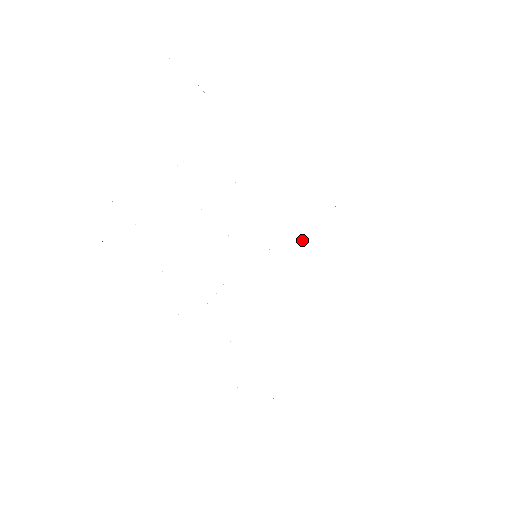
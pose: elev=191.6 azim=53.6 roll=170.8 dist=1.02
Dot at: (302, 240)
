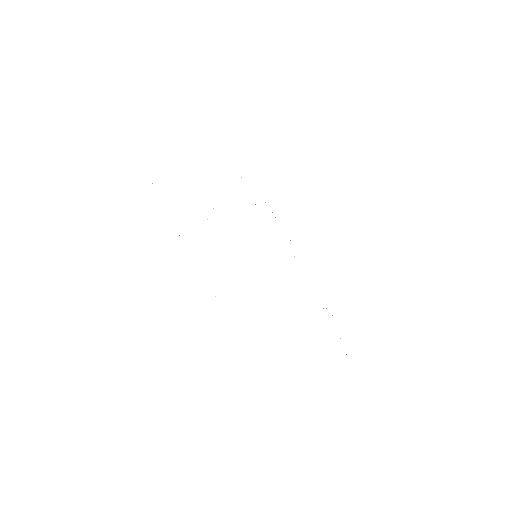
Dot at: occluded
